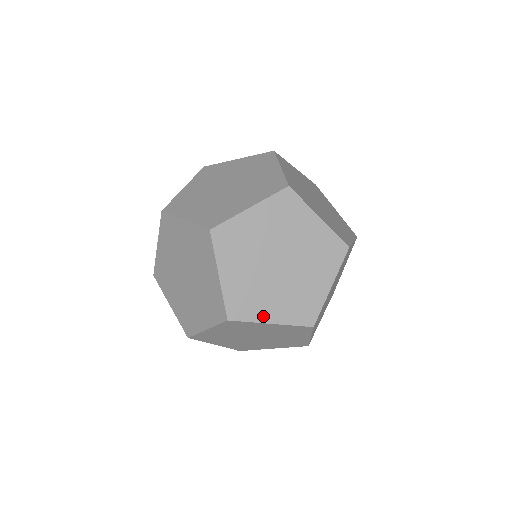
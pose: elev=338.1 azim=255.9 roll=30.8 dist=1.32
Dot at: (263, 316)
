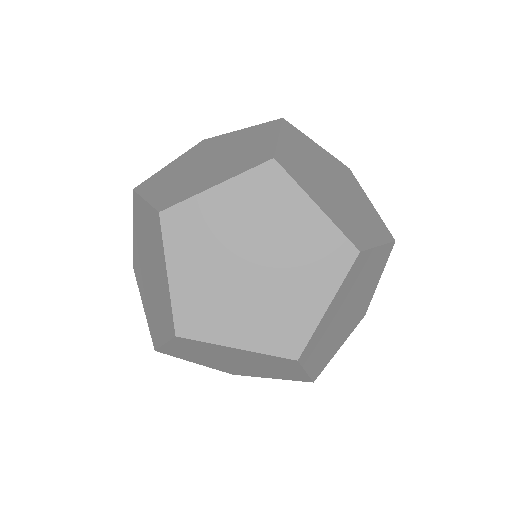
Dot at: (225, 336)
